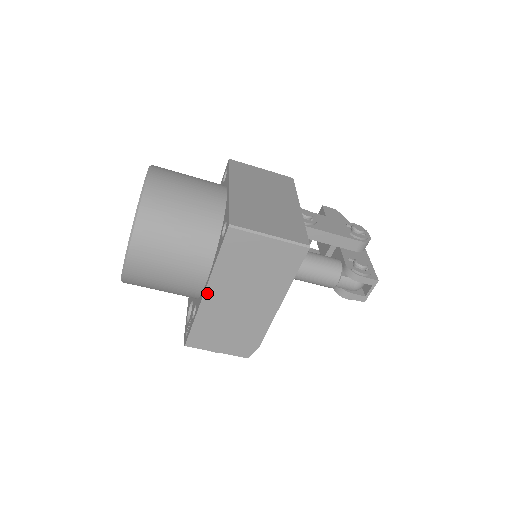
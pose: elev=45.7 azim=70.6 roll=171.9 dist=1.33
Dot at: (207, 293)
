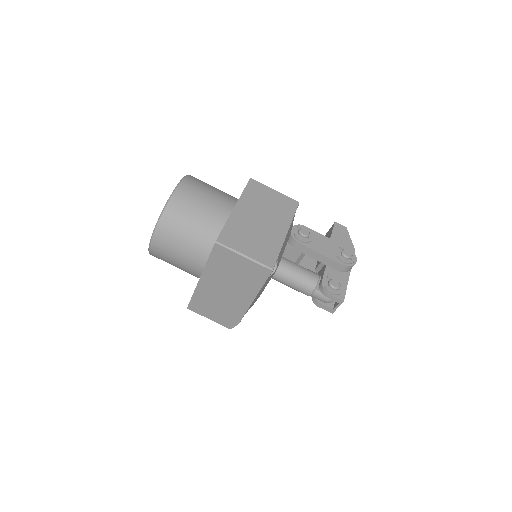
Dot at: (201, 280)
